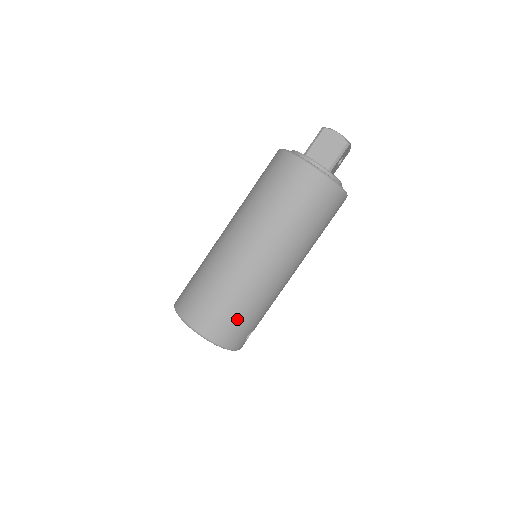
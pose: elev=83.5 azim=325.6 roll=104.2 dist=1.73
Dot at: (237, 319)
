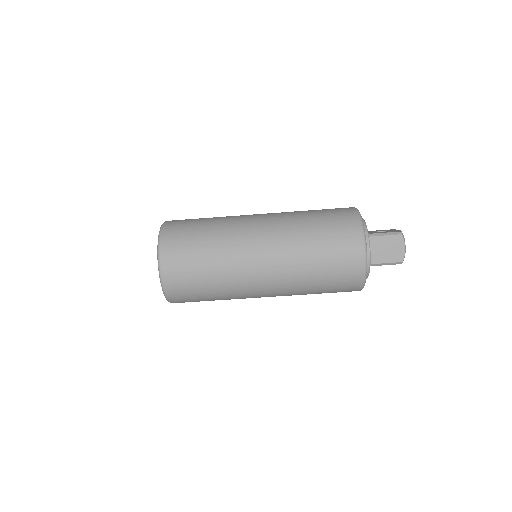
Dot at: (197, 292)
